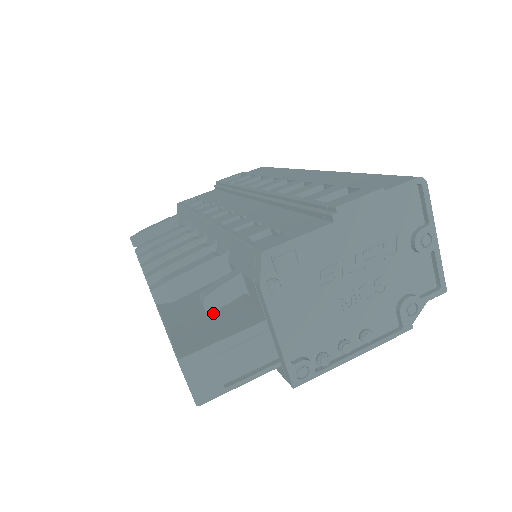
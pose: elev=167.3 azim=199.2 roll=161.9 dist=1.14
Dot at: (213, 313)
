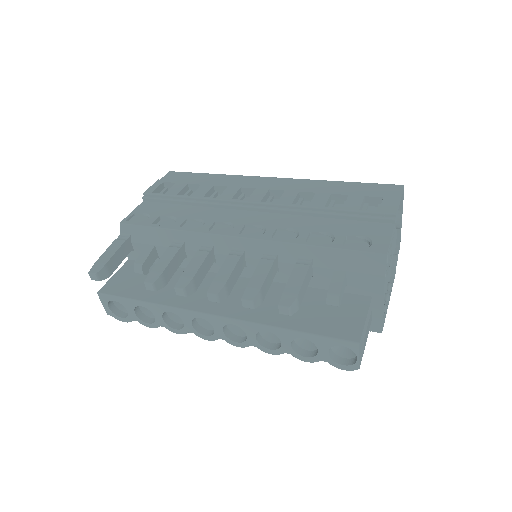
Dot at: occluded
